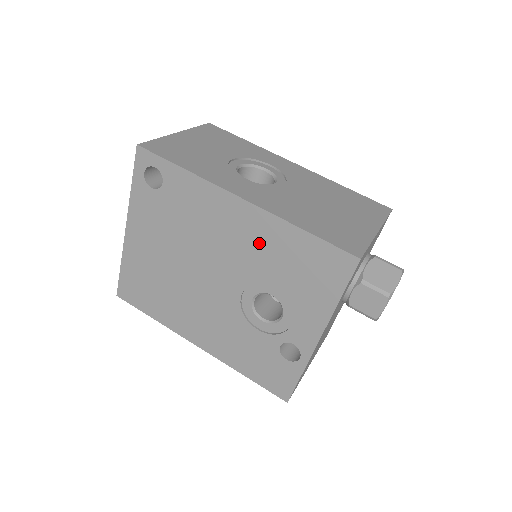
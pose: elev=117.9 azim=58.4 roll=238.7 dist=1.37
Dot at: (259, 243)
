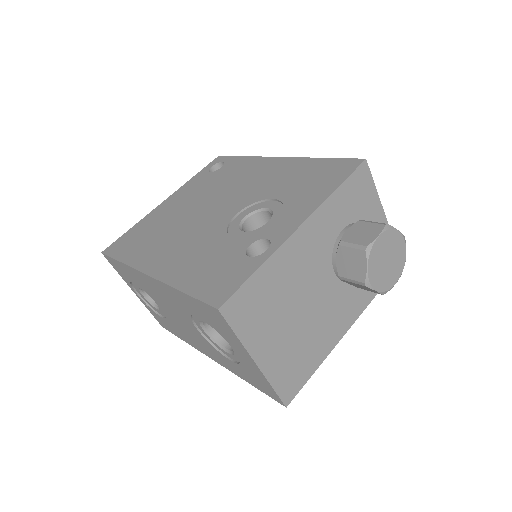
Dot at: (278, 176)
